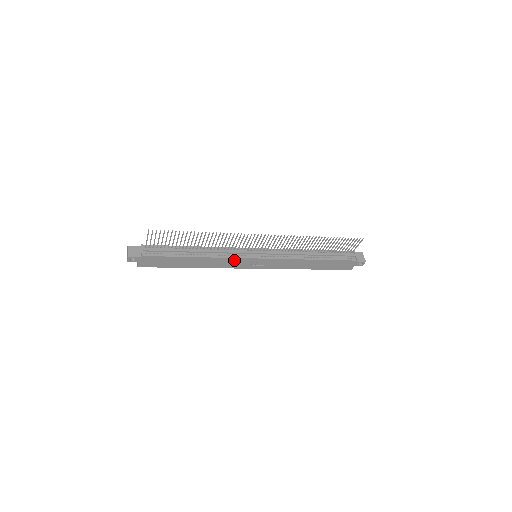
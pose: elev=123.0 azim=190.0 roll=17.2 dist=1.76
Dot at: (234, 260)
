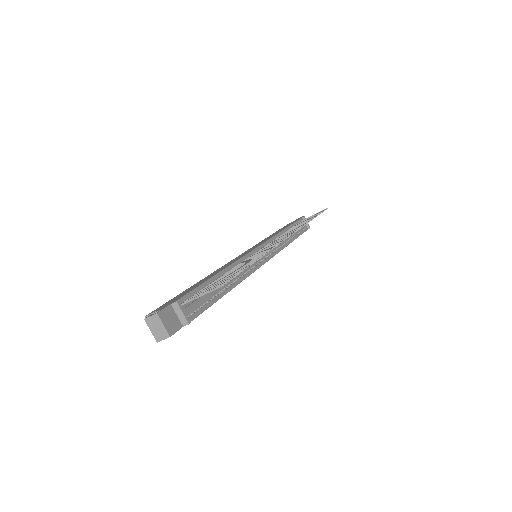
Dot at: occluded
